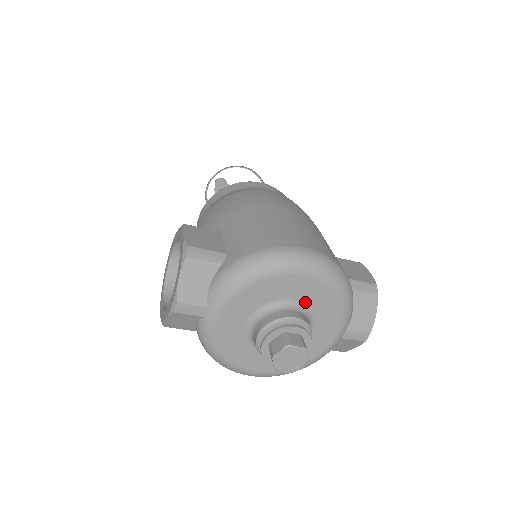
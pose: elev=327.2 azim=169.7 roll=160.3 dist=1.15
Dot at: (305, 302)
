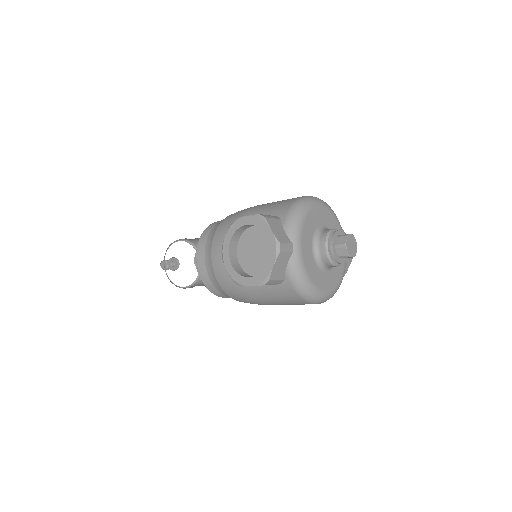
Dot at: (327, 226)
